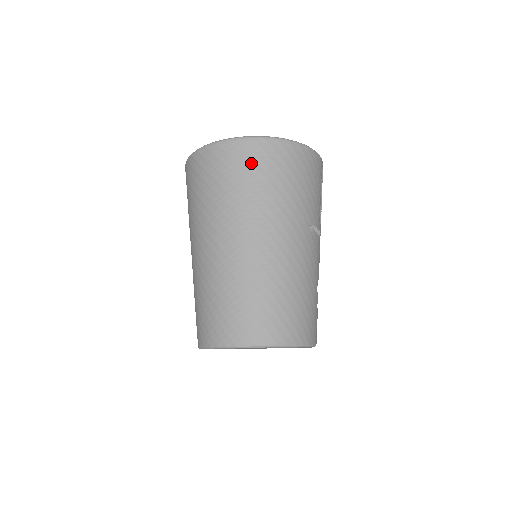
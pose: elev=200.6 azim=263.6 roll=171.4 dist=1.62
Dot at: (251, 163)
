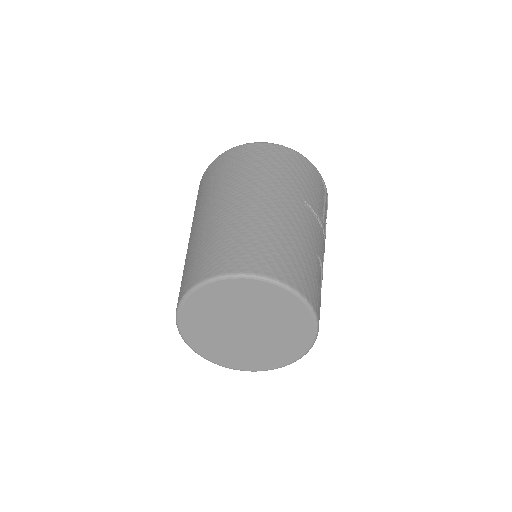
Dot at: (245, 156)
